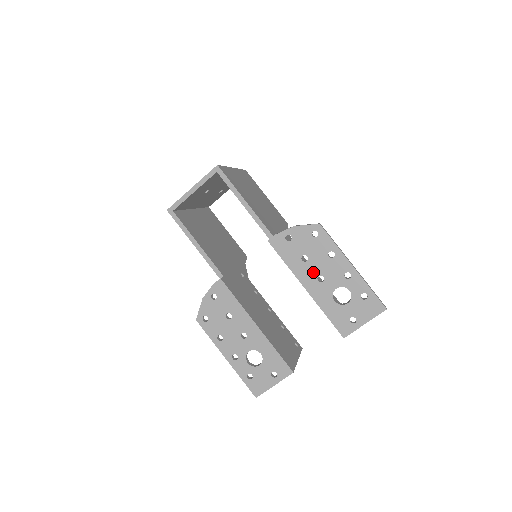
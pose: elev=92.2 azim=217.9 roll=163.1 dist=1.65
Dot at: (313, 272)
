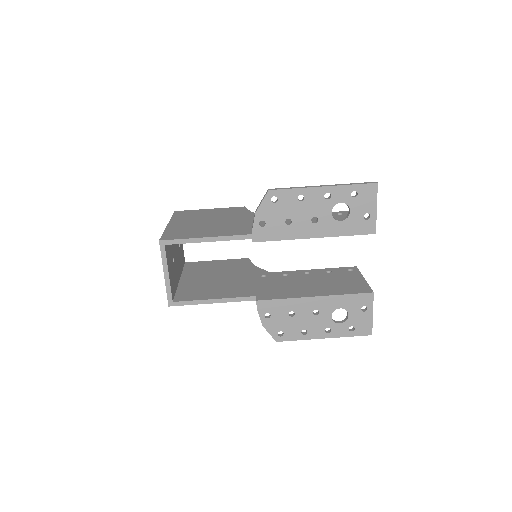
Dot at: (304, 223)
